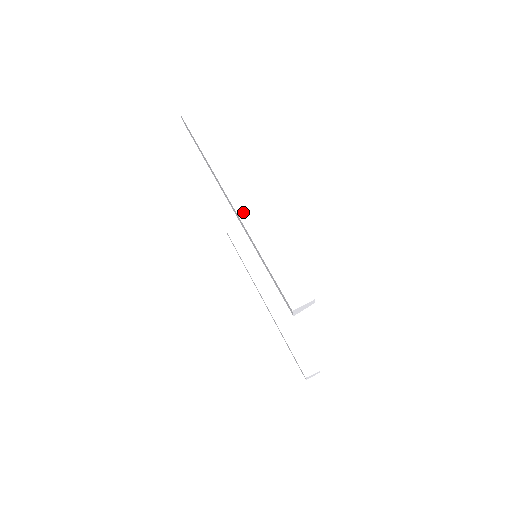
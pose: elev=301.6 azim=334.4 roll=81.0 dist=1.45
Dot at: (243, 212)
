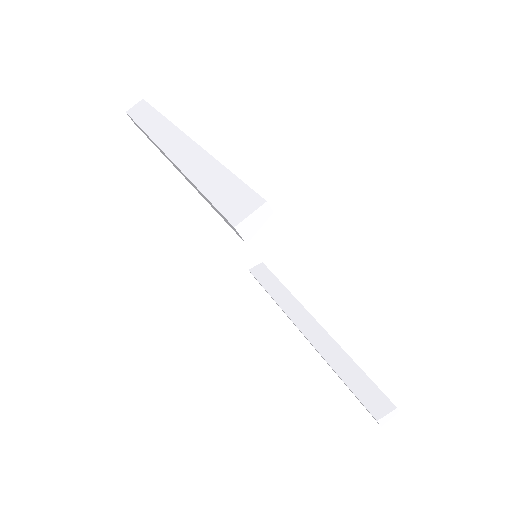
Dot at: (178, 156)
